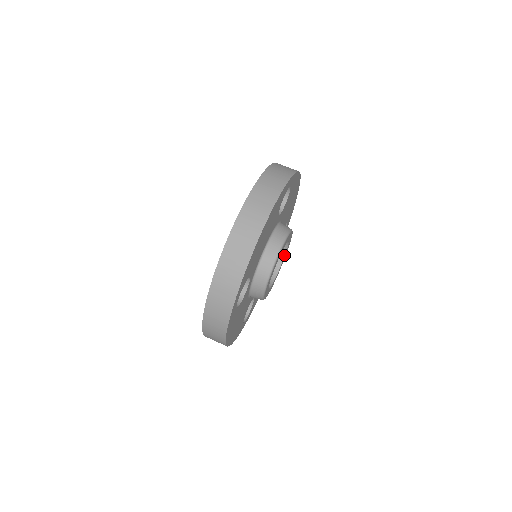
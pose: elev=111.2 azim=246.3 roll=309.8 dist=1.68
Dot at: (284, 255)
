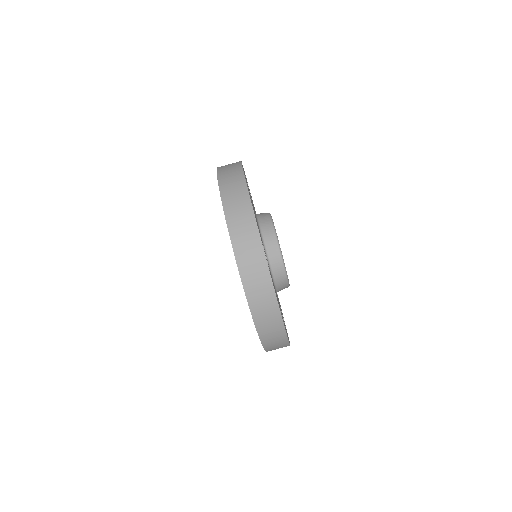
Dot at: occluded
